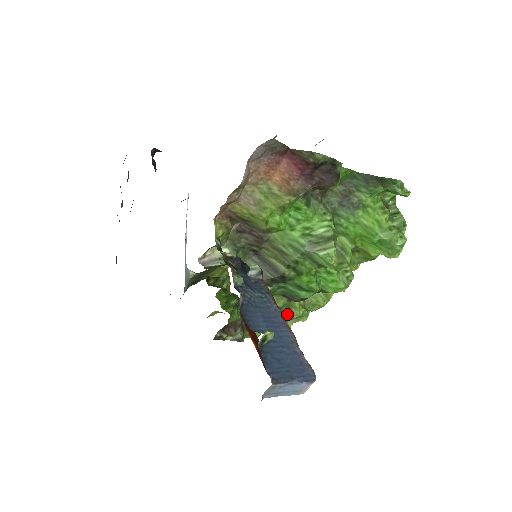
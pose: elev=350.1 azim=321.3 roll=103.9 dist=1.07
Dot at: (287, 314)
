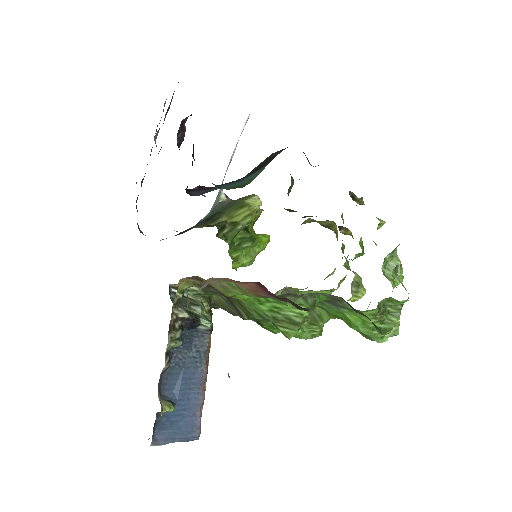
Dot at: occluded
